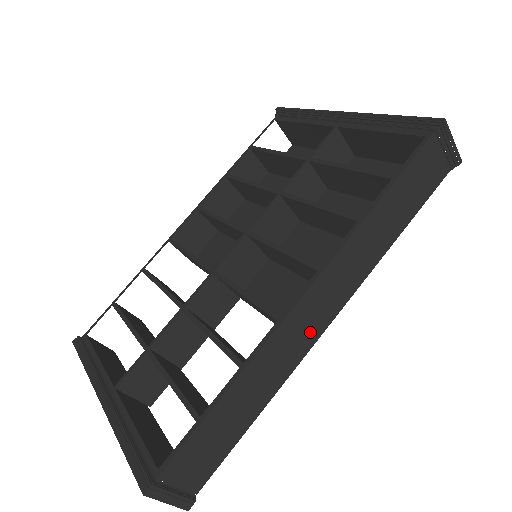
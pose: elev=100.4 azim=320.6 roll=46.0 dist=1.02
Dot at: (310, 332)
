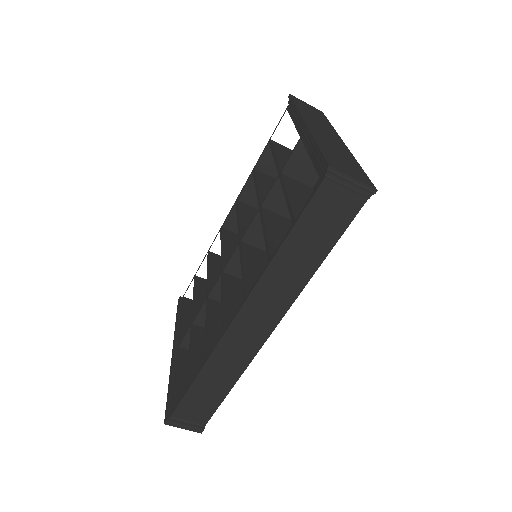
Dot at: (254, 339)
